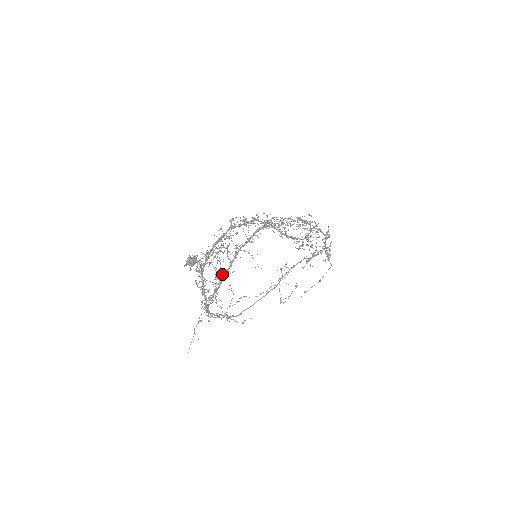
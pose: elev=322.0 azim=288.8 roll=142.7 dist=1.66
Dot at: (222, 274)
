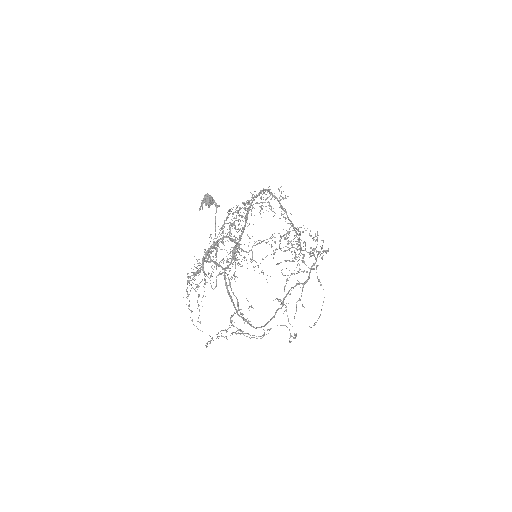
Dot at: (239, 230)
